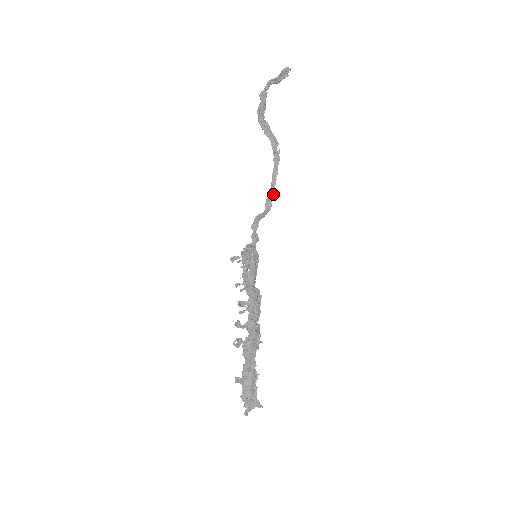
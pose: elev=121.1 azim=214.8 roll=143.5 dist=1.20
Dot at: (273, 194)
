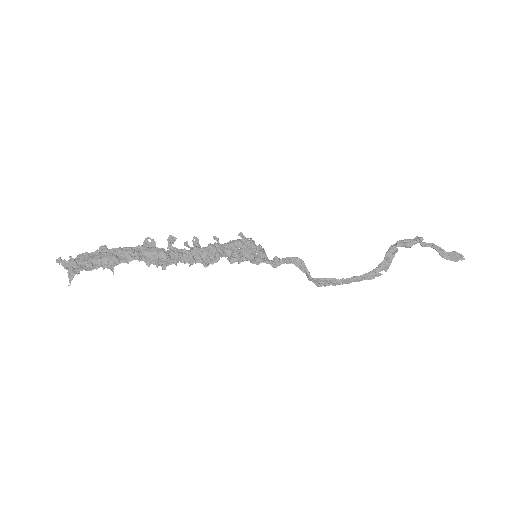
Dot at: (333, 283)
